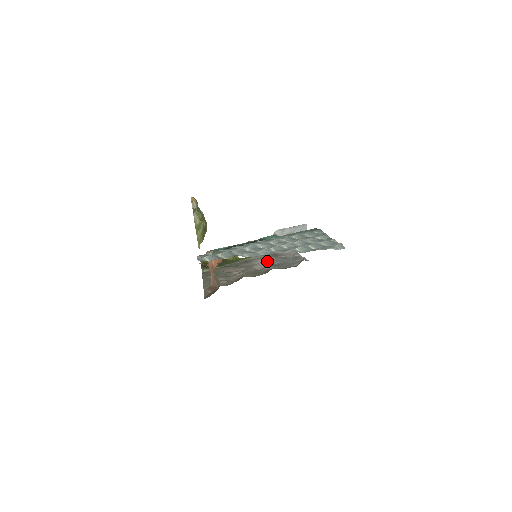
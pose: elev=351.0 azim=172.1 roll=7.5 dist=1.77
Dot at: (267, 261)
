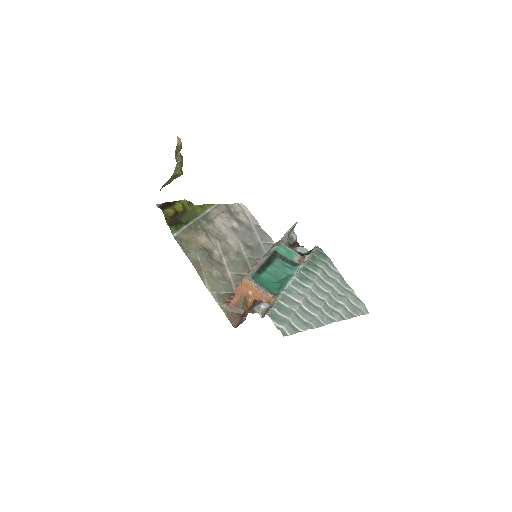
Dot at: (232, 228)
